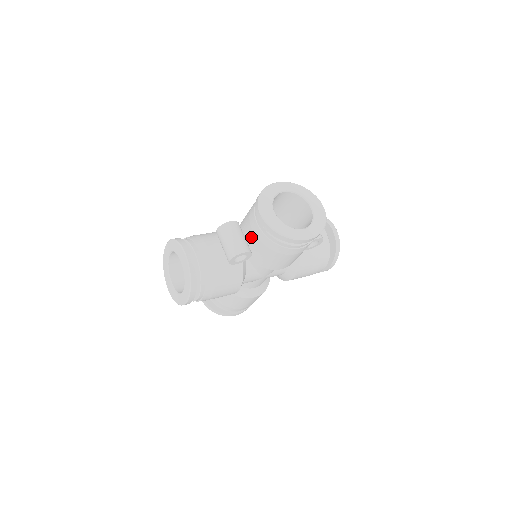
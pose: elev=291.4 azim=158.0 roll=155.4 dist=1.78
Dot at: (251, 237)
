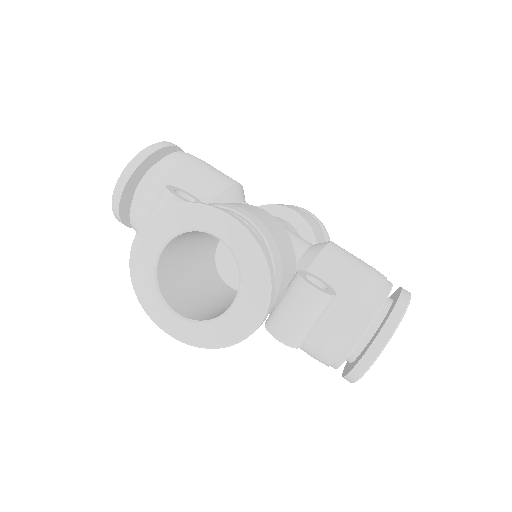
Dot at: occluded
